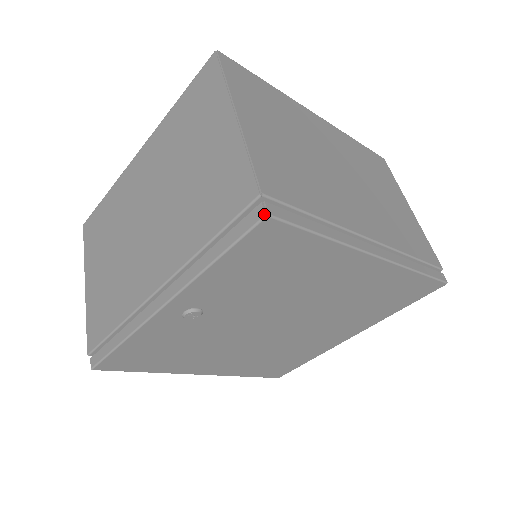
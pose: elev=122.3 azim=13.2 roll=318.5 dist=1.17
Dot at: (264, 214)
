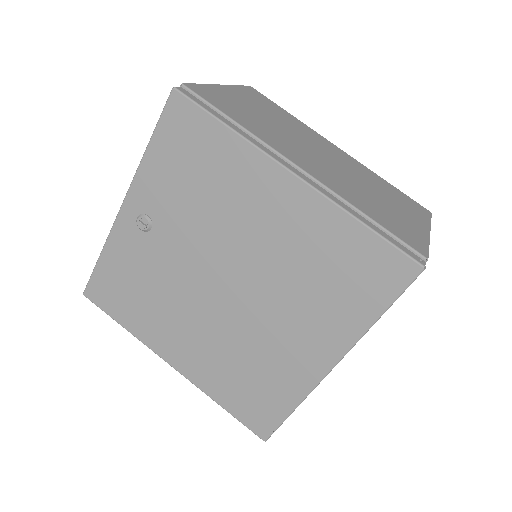
Dot at: (173, 88)
